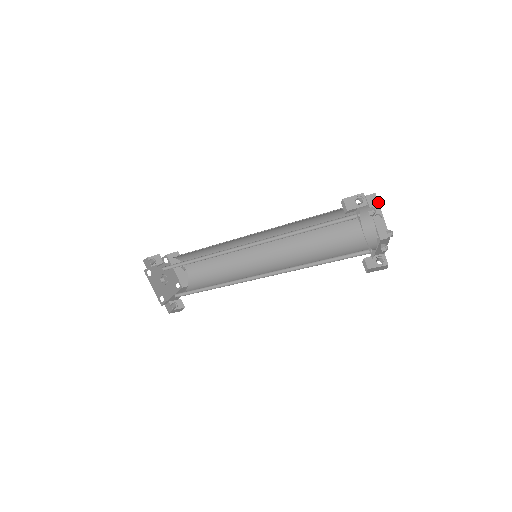
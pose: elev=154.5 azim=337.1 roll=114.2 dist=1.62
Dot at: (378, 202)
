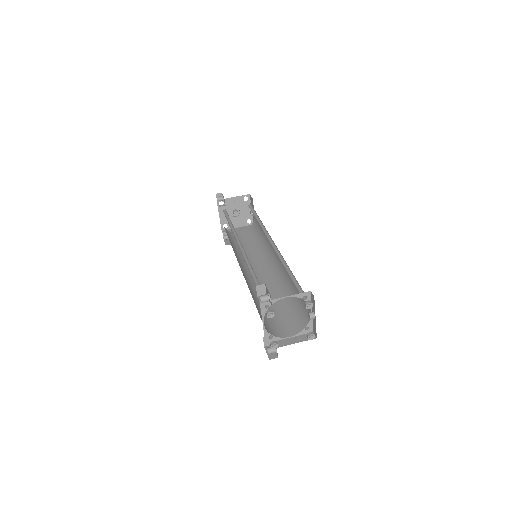
Dot at: occluded
